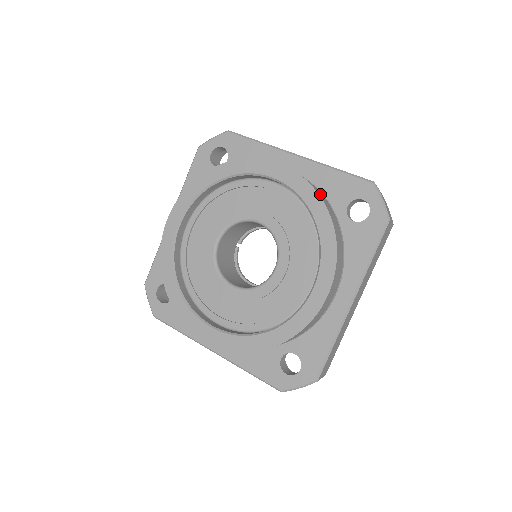
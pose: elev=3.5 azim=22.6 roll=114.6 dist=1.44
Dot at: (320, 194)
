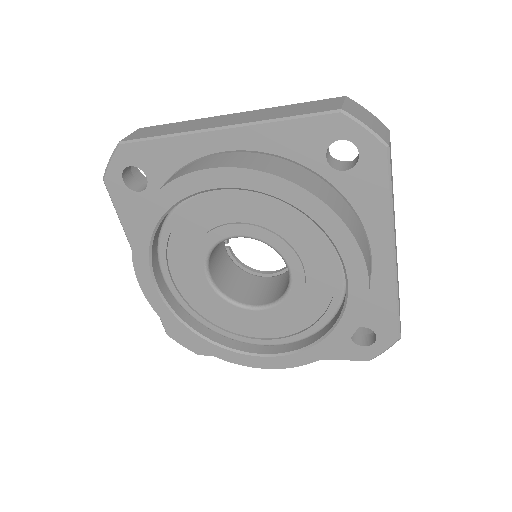
Dot at: (286, 172)
